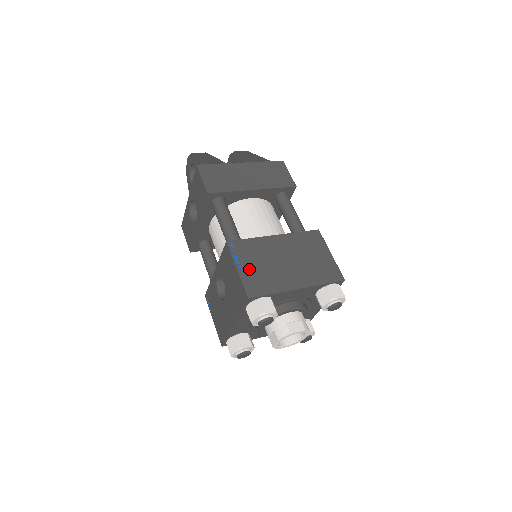
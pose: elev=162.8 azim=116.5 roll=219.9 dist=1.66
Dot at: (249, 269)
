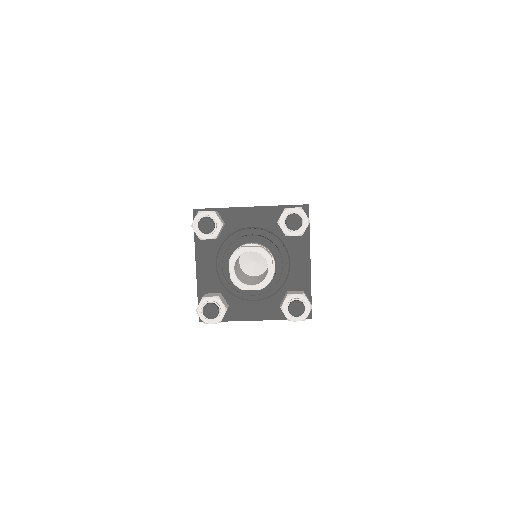
Dot at: occluded
